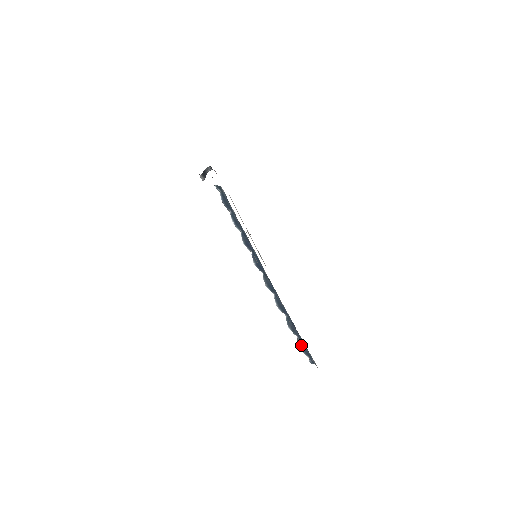
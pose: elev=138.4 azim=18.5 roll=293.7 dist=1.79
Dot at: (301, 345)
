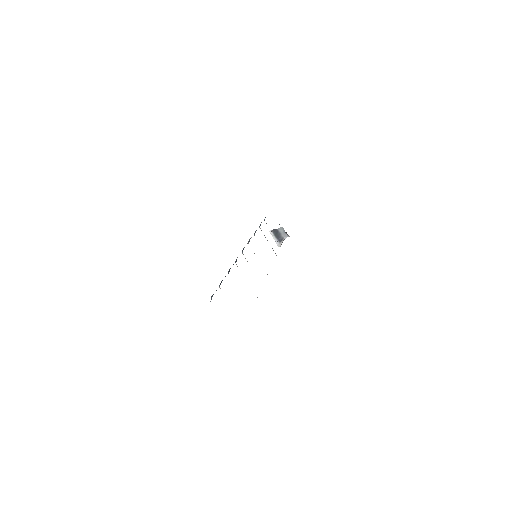
Dot at: occluded
